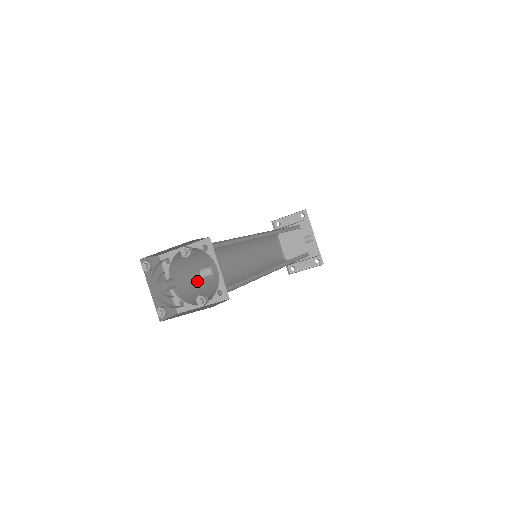
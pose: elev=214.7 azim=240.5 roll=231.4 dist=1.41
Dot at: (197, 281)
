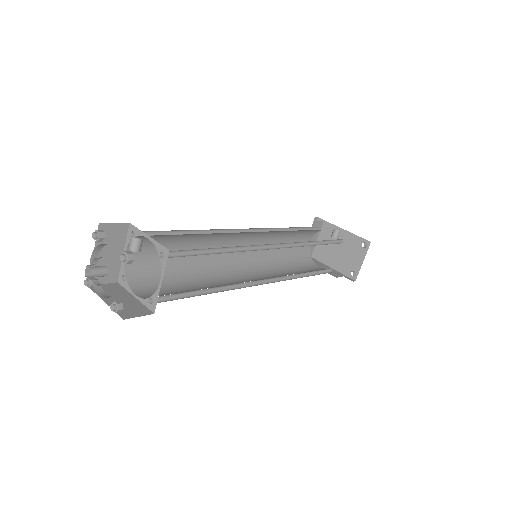
Dot at: (181, 291)
